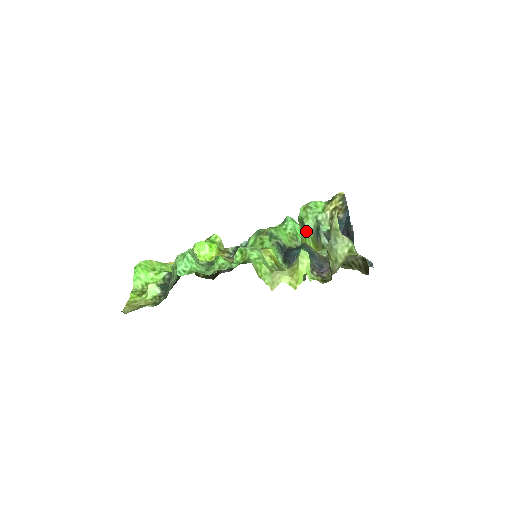
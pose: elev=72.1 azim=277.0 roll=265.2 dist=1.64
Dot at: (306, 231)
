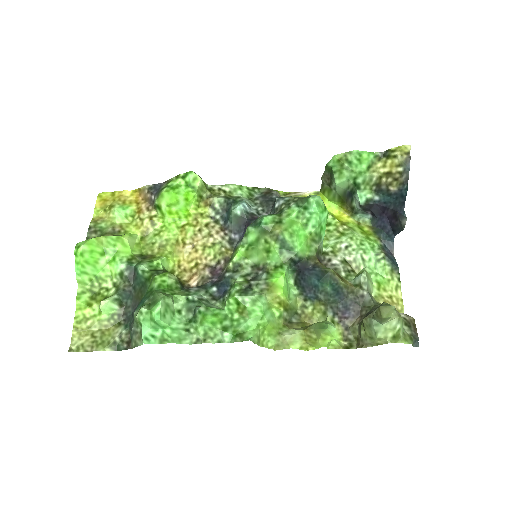
Dot at: (334, 187)
